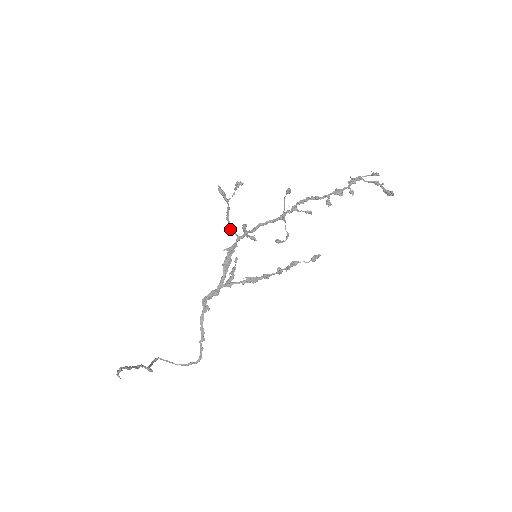
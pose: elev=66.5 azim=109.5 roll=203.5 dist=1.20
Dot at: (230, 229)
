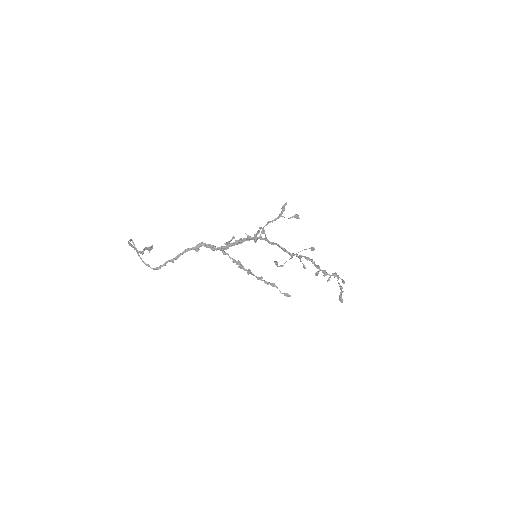
Dot at: (262, 228)
